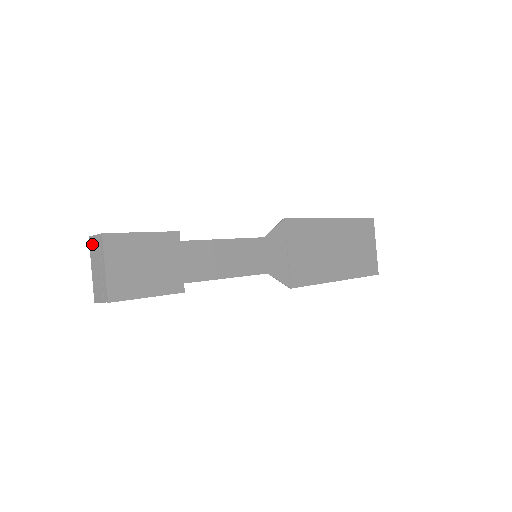
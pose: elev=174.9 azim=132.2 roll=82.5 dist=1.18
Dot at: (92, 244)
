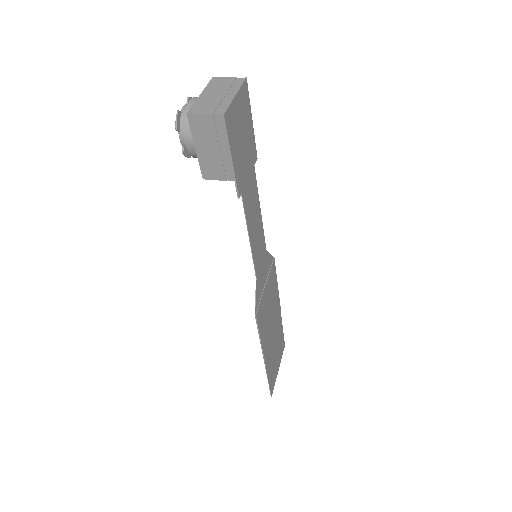
Dot at: (218, 81)
